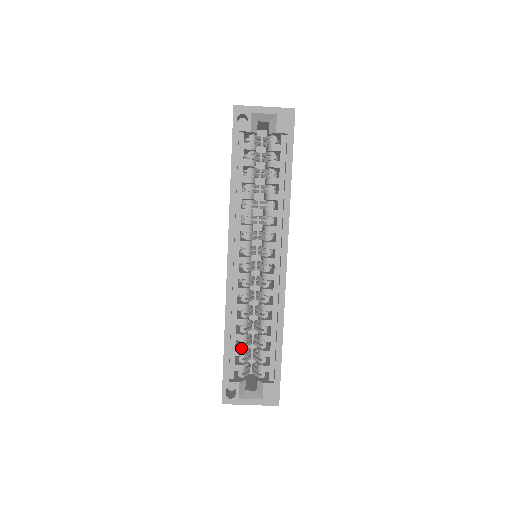
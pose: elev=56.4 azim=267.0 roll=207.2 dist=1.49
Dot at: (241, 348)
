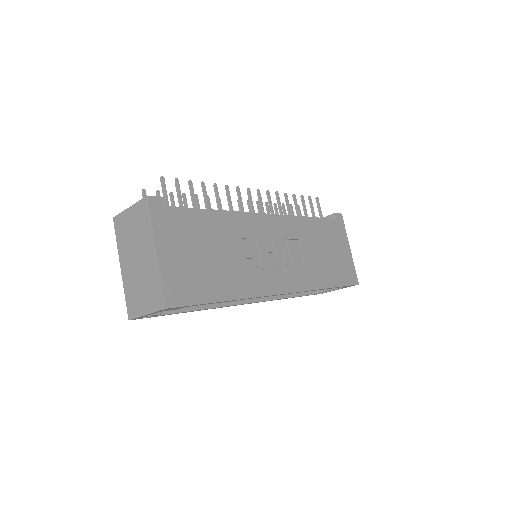
Dot at: occluded
